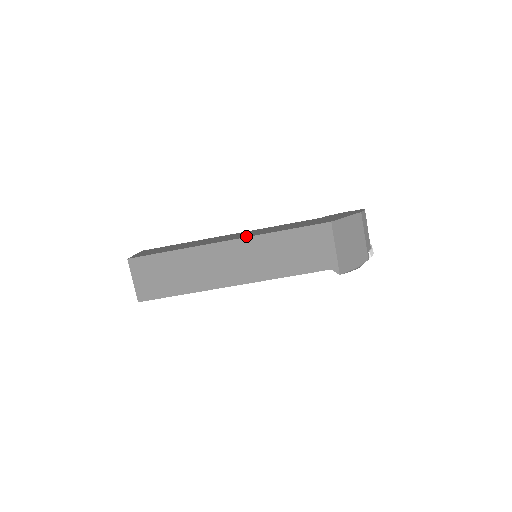
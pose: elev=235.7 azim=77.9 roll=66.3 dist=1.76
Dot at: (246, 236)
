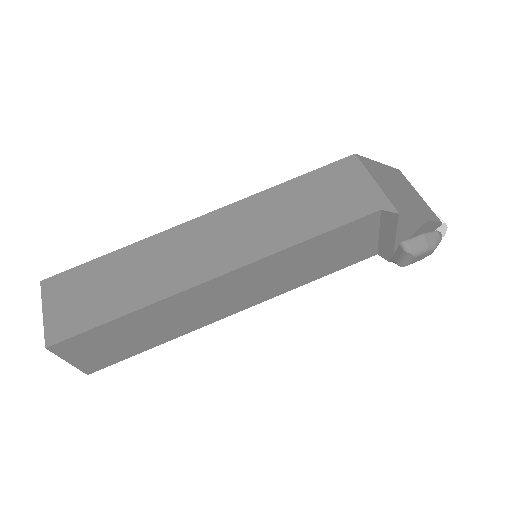
Dot at: occluded
